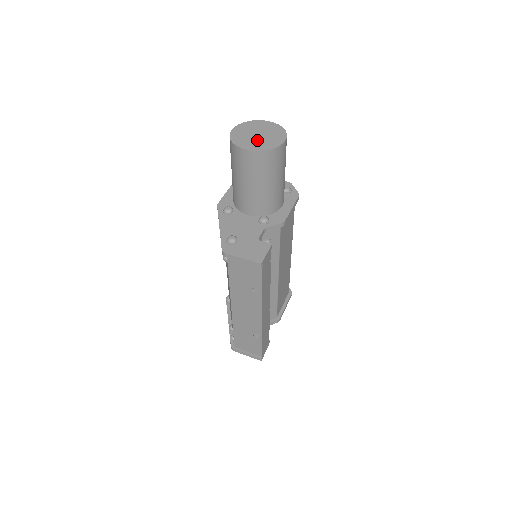
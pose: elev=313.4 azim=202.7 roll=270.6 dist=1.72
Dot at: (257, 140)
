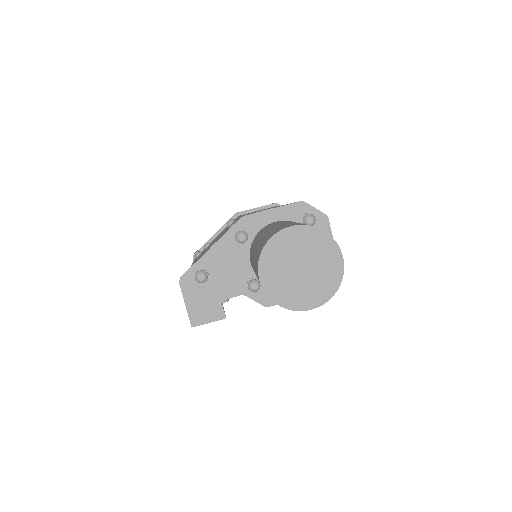
Dot at: (288, 276)
